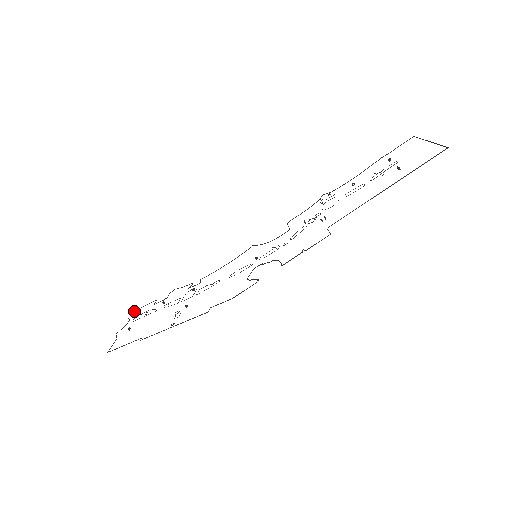
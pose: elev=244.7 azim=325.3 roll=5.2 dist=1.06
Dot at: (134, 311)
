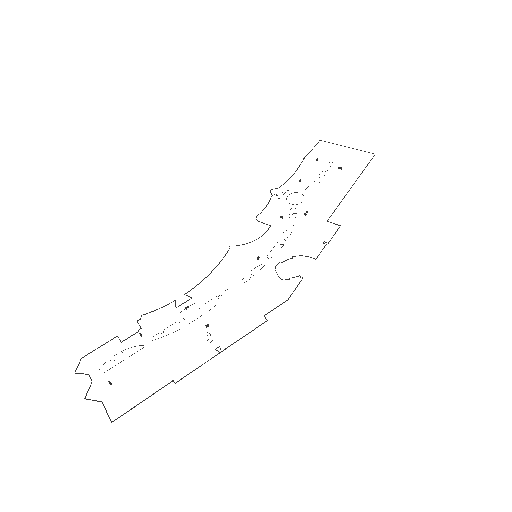
Dot at: (79, 362)
